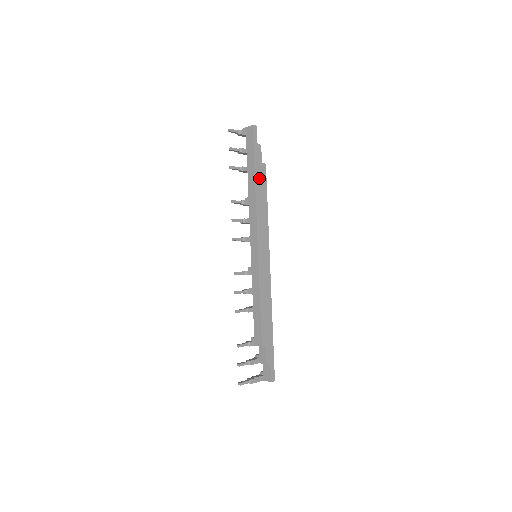
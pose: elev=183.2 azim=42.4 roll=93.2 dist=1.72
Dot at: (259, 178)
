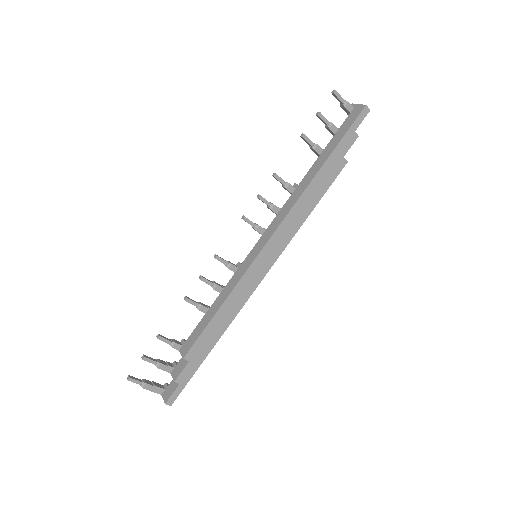
Dot at: (326, 172)
